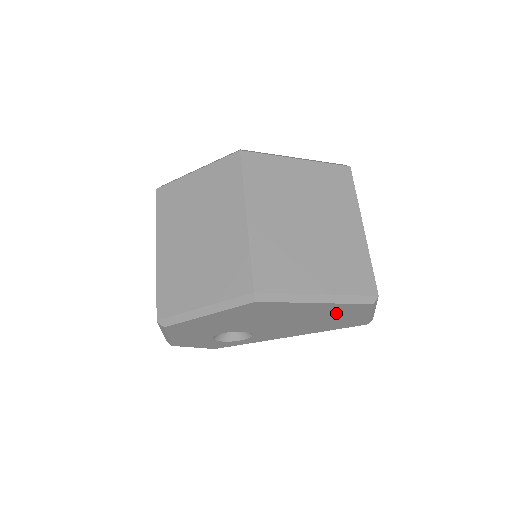
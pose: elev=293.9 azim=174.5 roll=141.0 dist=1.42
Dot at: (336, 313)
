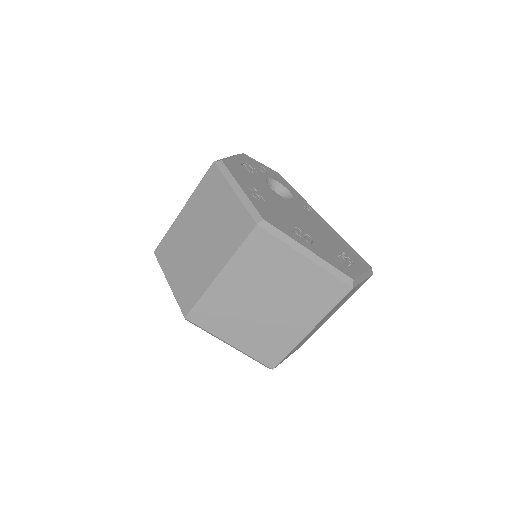
Dot at: occluded
